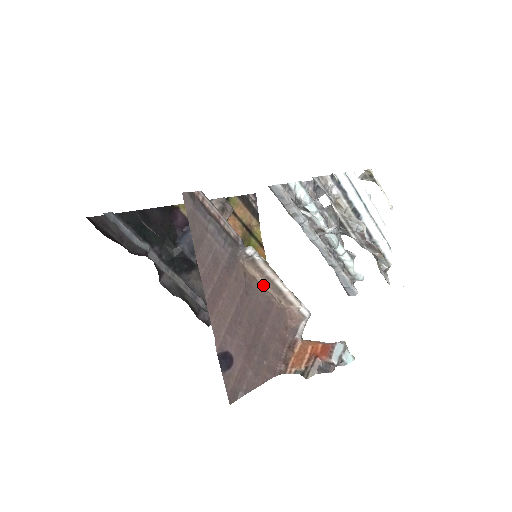
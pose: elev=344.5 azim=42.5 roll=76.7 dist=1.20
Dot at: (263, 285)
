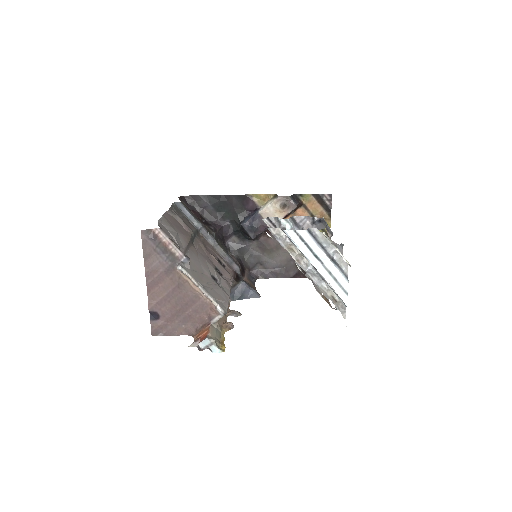
Dot at: (194, 286)
